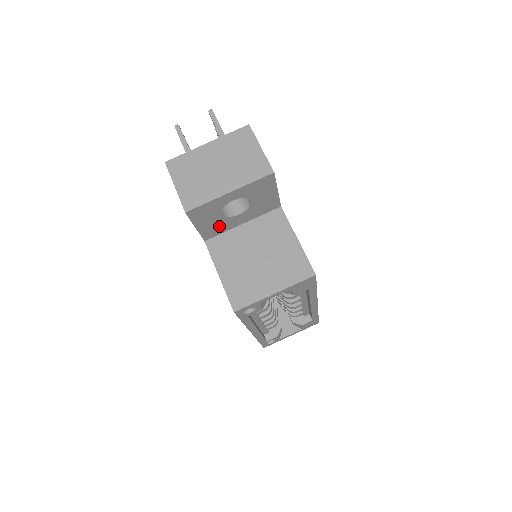
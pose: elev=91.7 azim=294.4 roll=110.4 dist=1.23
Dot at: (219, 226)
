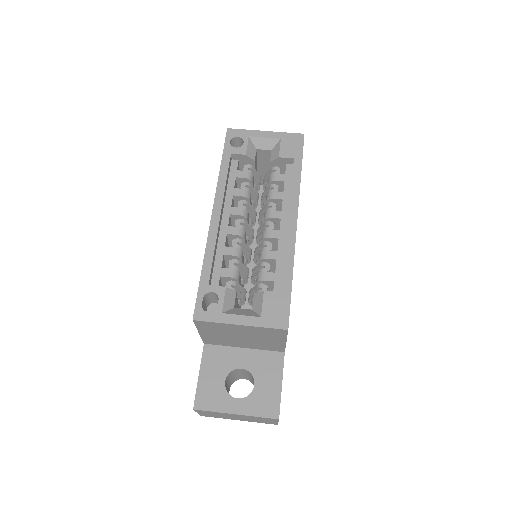
Dot at: occluded
